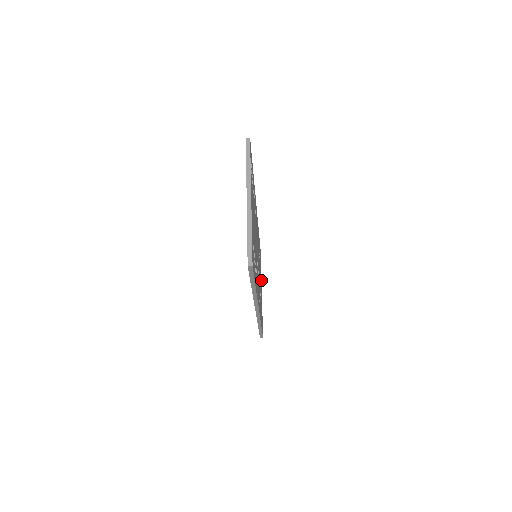
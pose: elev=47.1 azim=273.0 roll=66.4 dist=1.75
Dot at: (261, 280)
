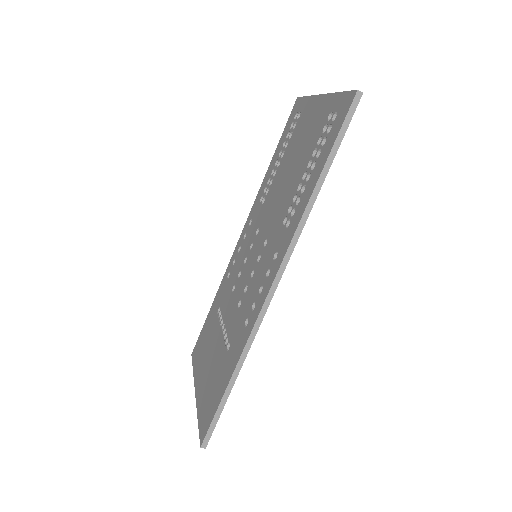
Dot at: occluded
